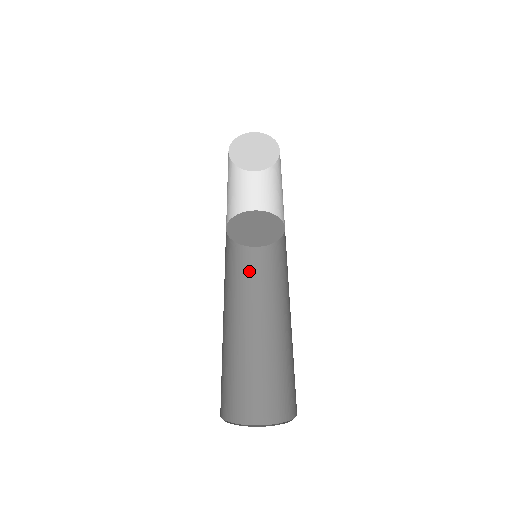
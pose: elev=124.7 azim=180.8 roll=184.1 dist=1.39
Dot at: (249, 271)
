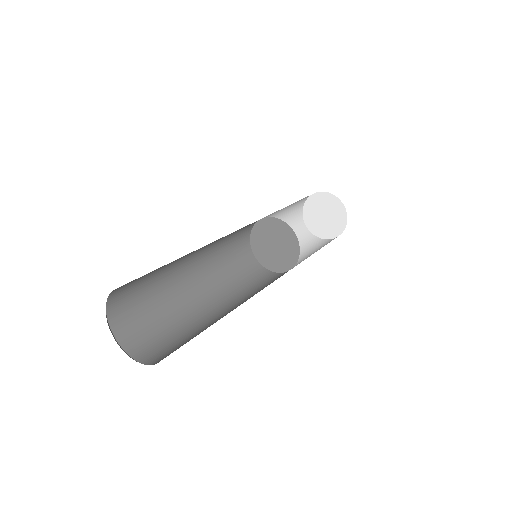
Dot at: (255, 283)
